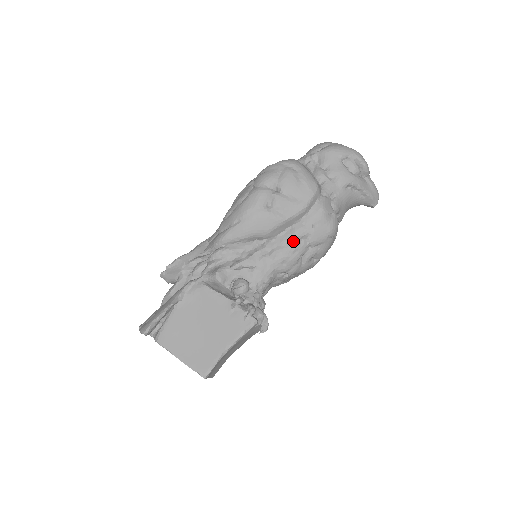
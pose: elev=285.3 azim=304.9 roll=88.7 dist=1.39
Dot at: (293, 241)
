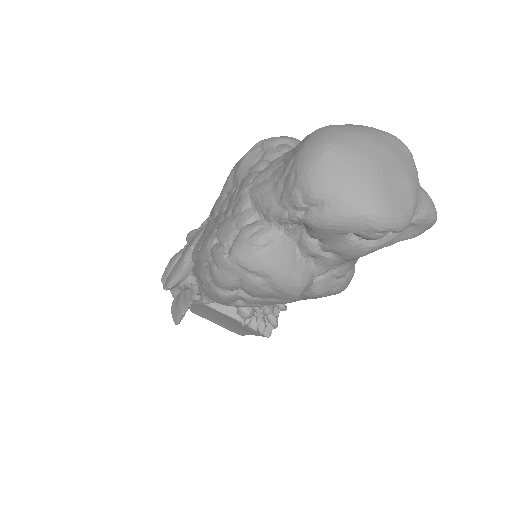
Dot at: occluded
